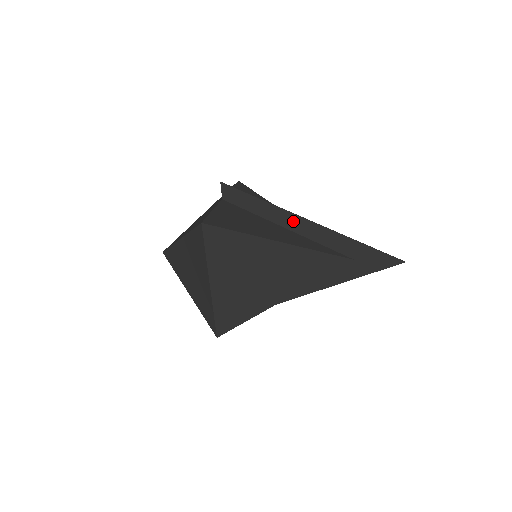
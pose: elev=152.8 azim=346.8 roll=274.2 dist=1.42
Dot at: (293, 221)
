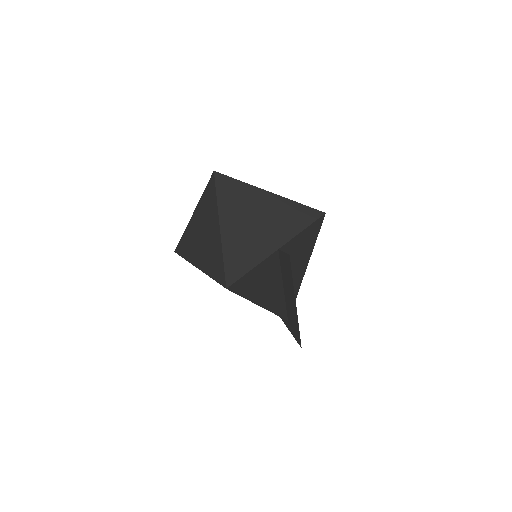
Dot at: (291, 296)
